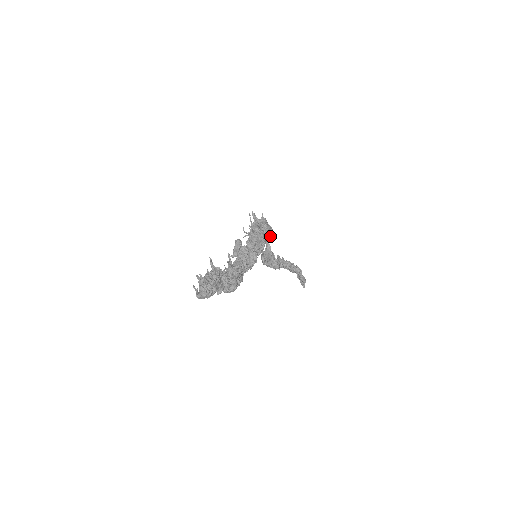
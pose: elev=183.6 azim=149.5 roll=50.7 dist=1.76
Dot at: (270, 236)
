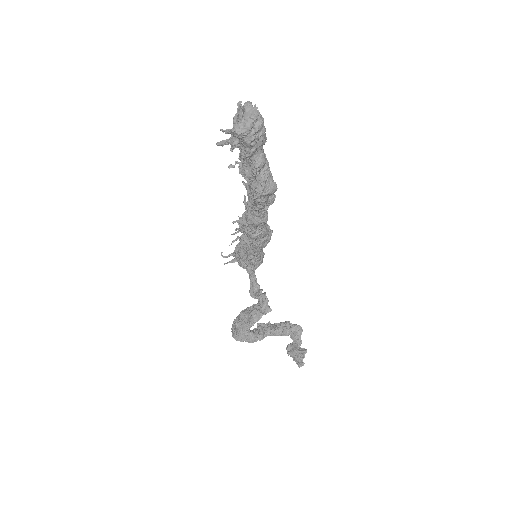
Dot at: (262, 261)
